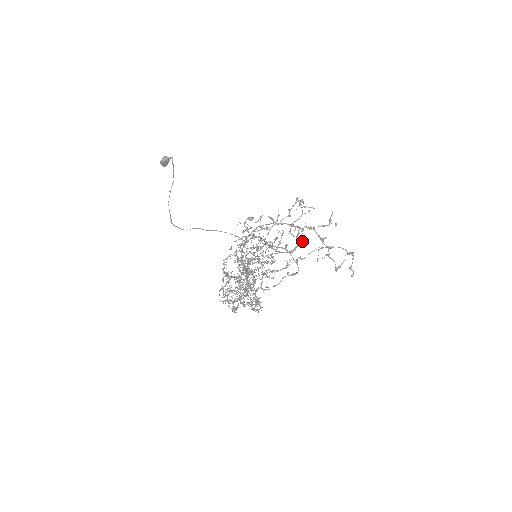
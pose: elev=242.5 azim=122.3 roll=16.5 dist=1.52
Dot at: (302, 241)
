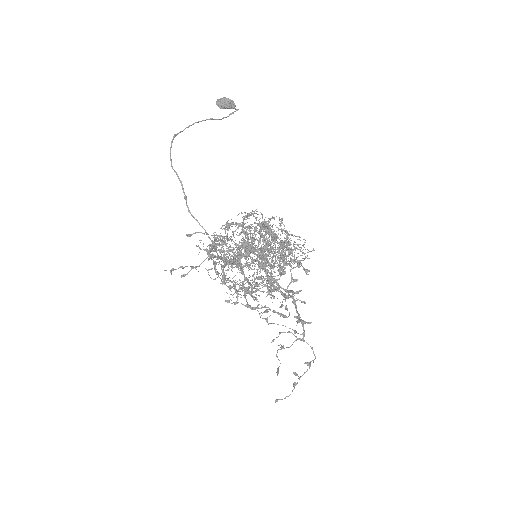
Dot at: occluded
